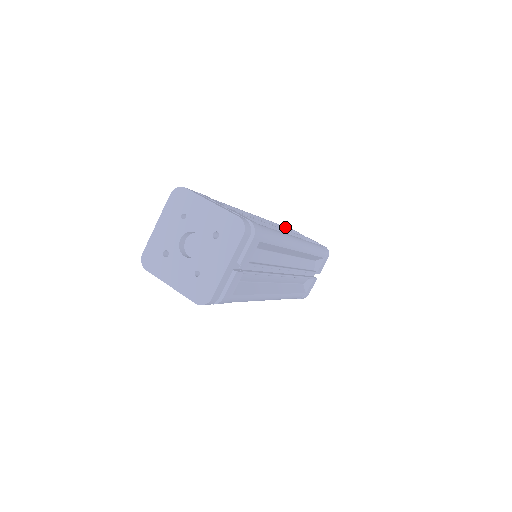
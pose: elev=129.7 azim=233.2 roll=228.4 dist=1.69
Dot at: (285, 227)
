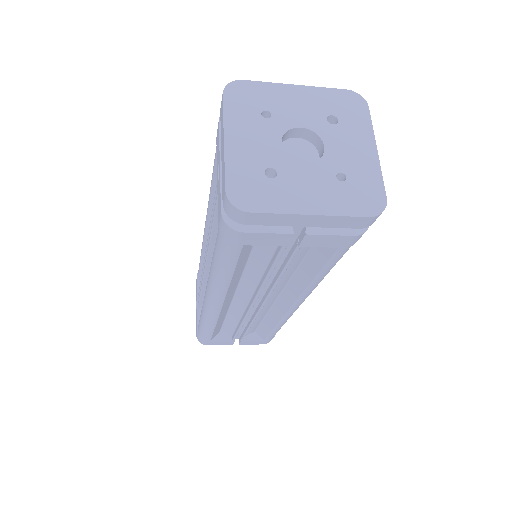
Dot at: occluded
